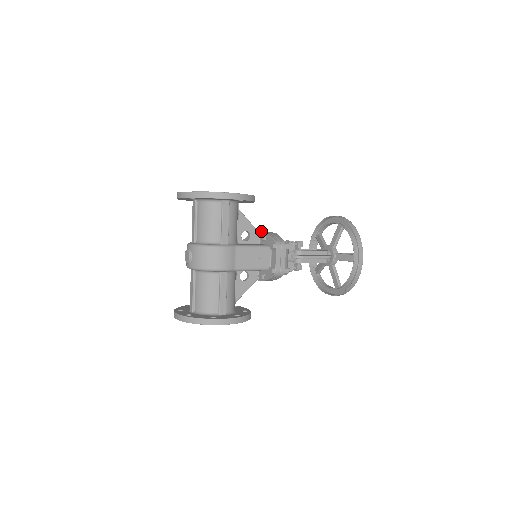
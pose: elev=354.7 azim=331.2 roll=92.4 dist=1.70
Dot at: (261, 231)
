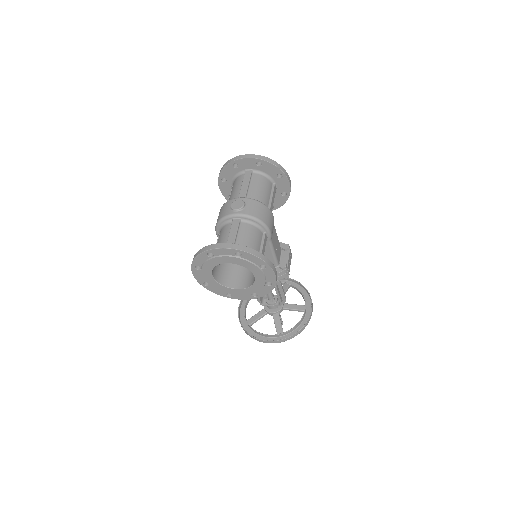
Dot at: occluded
